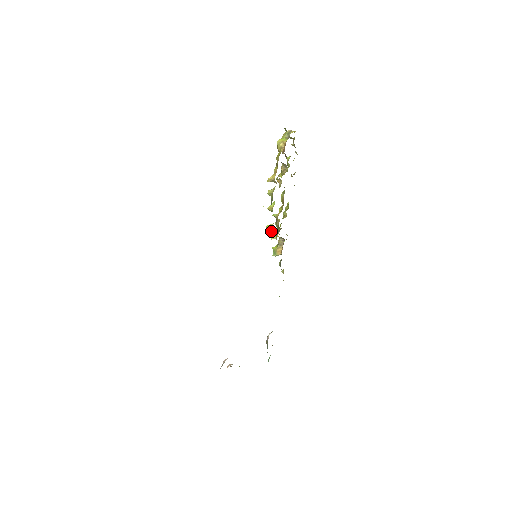
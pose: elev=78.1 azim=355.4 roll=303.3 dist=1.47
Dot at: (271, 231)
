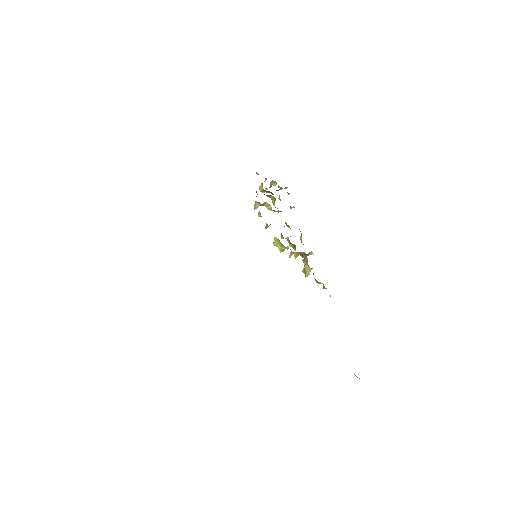
Dot at: (280, 246)
